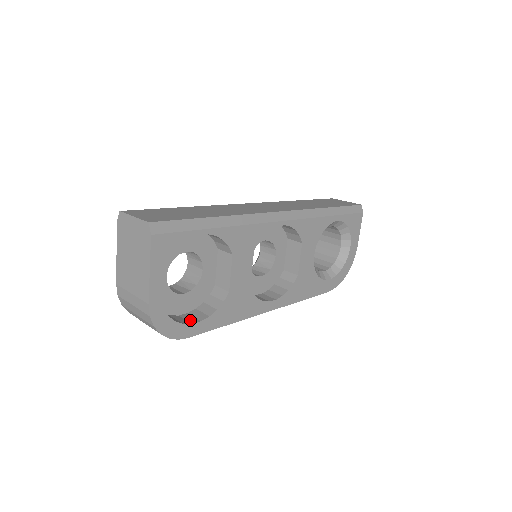
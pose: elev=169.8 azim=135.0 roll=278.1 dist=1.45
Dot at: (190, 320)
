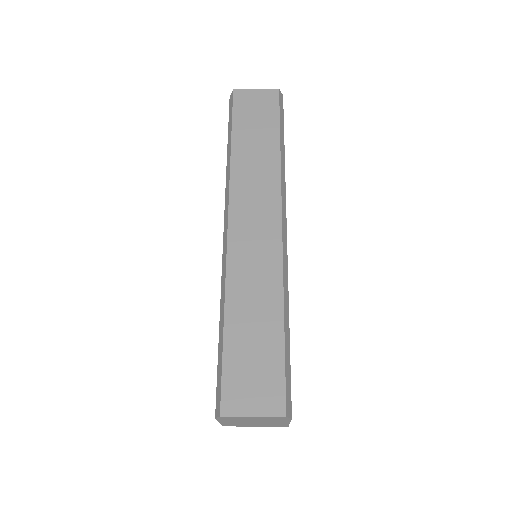
Dot at: occluded
